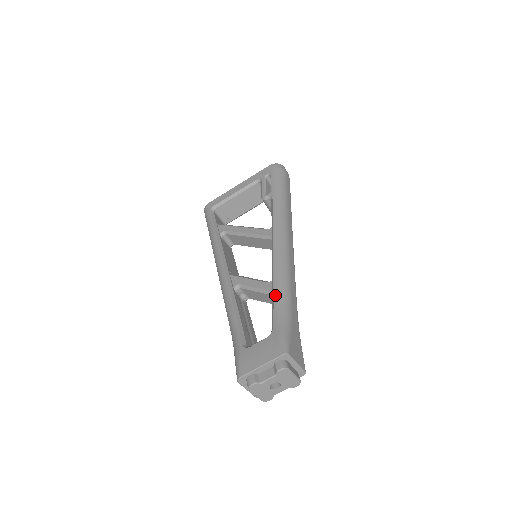
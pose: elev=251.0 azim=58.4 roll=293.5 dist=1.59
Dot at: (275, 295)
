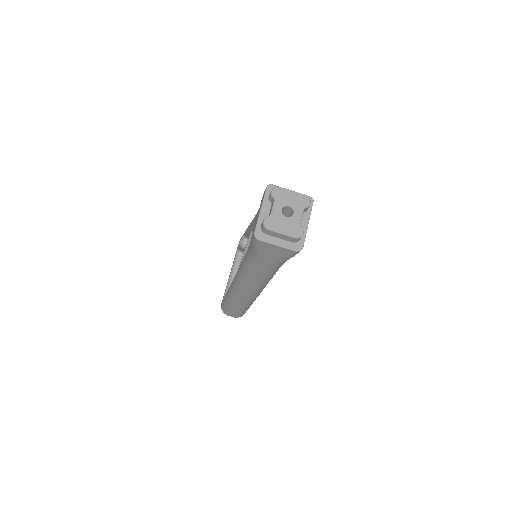
Dot at: (257, 212)
